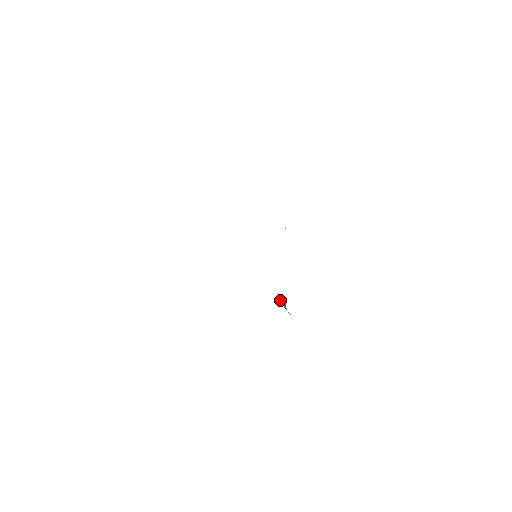
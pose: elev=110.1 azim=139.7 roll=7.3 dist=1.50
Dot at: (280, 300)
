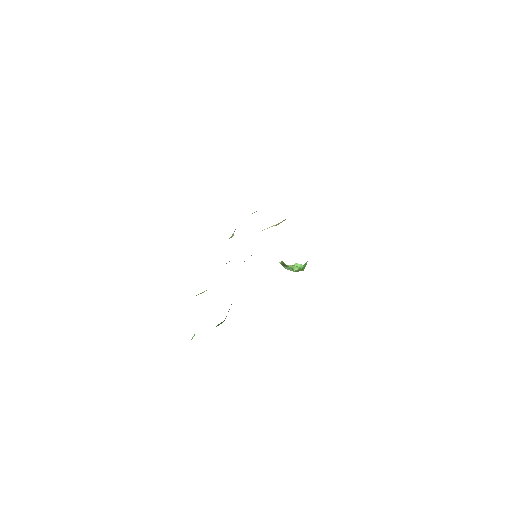
Dot at: occluded
